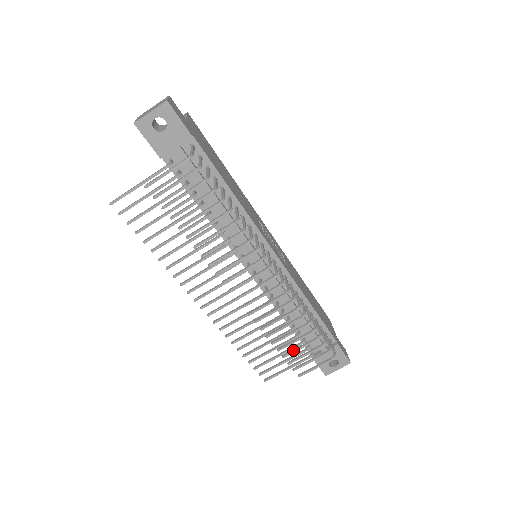
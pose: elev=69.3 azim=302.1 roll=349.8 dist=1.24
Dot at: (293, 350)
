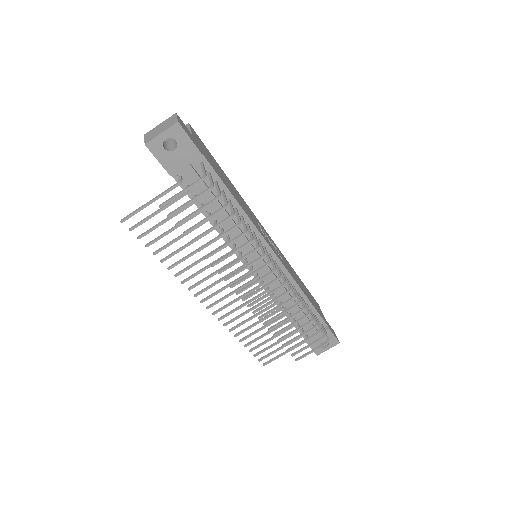
Dot at: (292, 339)
